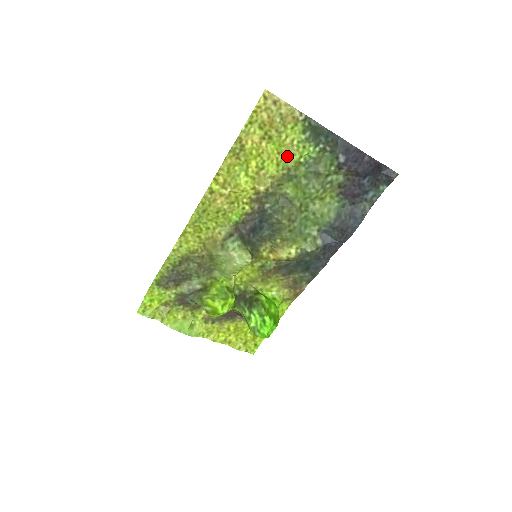
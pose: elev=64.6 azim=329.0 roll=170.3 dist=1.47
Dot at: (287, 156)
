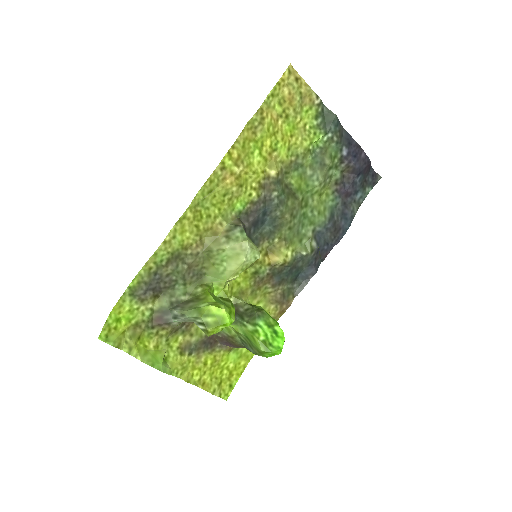
Dot at: (299, 141)
